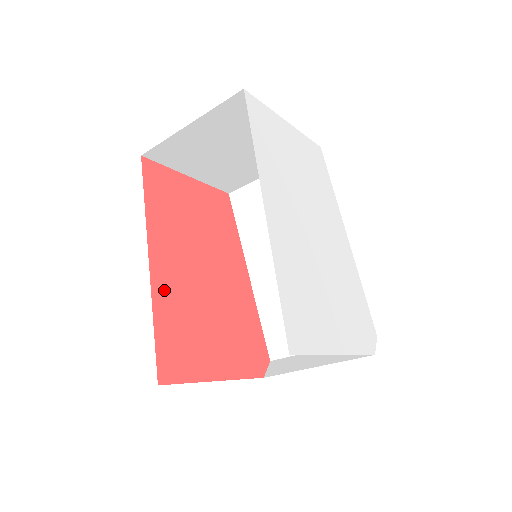
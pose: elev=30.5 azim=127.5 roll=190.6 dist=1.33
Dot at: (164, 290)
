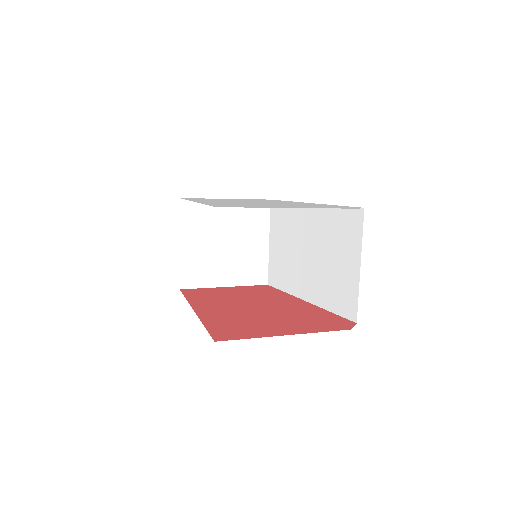
Dot at: (211, 316)
